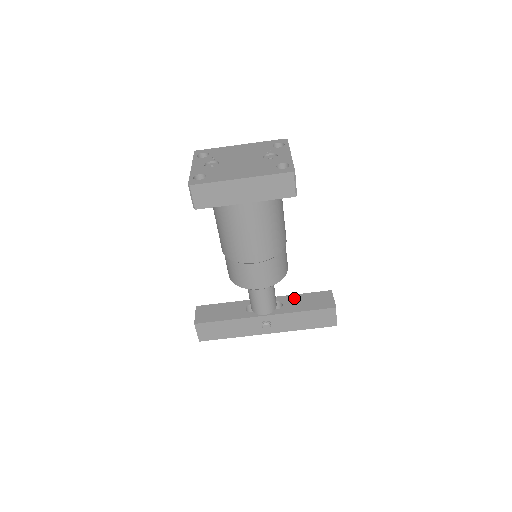
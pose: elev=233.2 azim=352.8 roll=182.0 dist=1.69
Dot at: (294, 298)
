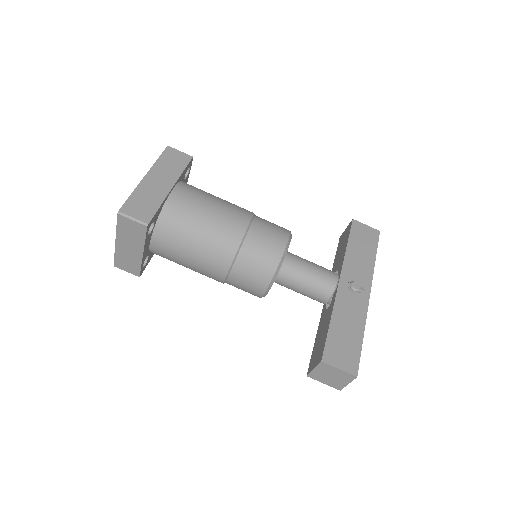
Dot at: (334, 265)
